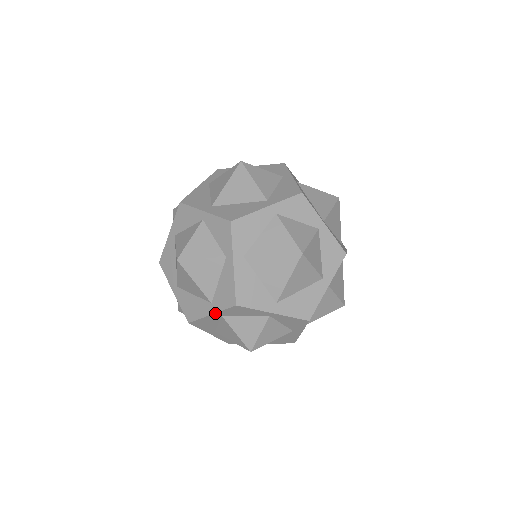
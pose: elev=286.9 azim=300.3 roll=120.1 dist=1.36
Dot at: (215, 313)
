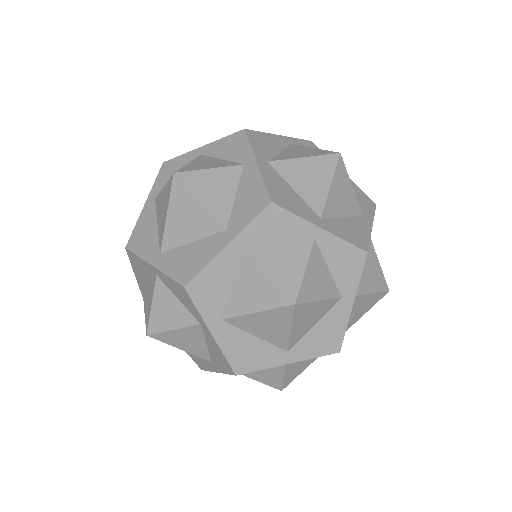
Dot at: (235, 238)
